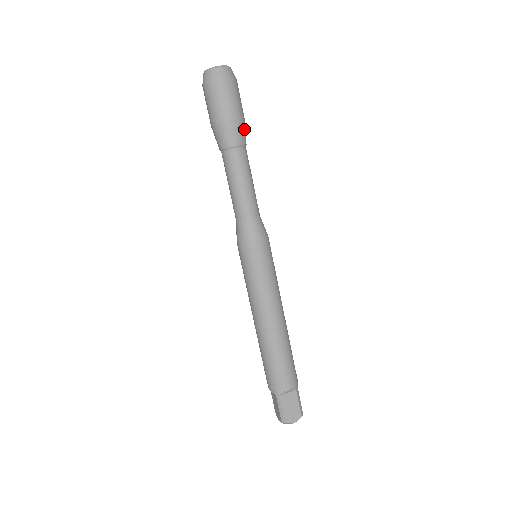
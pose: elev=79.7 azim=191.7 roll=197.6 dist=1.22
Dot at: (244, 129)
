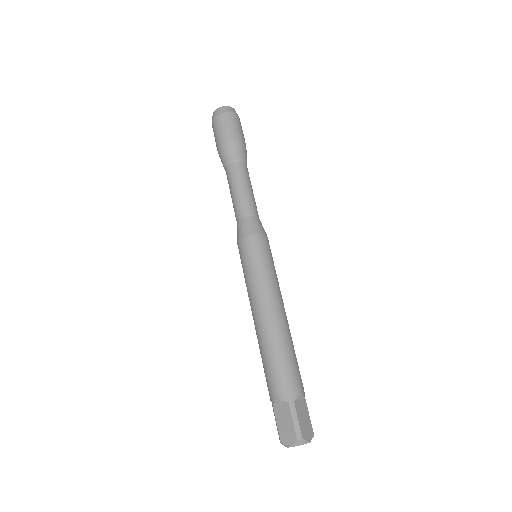
Dot at: (246, 154)
